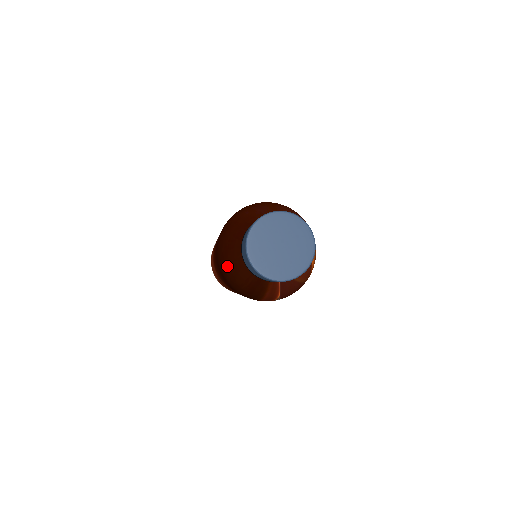
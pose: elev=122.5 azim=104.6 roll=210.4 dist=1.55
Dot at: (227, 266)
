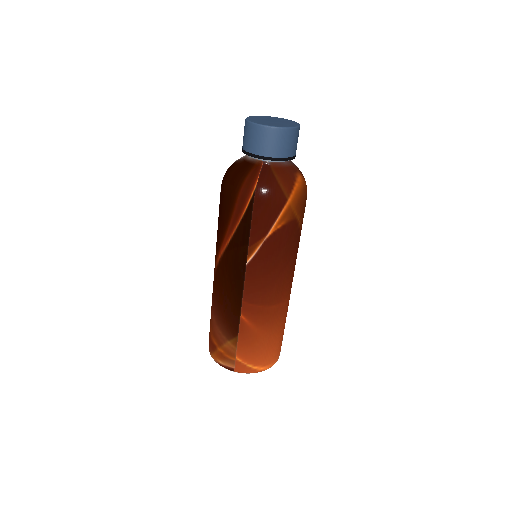
Dot at: (228, 168)
